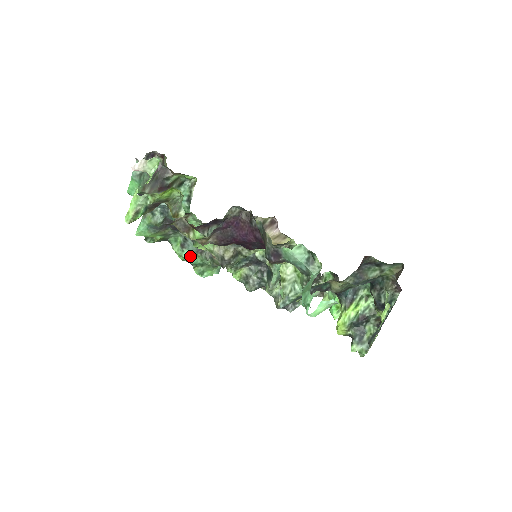
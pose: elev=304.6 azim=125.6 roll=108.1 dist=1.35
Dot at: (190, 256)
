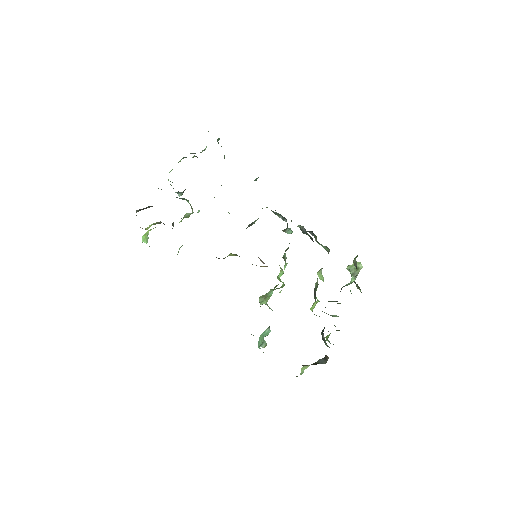
Dot at: occluded
